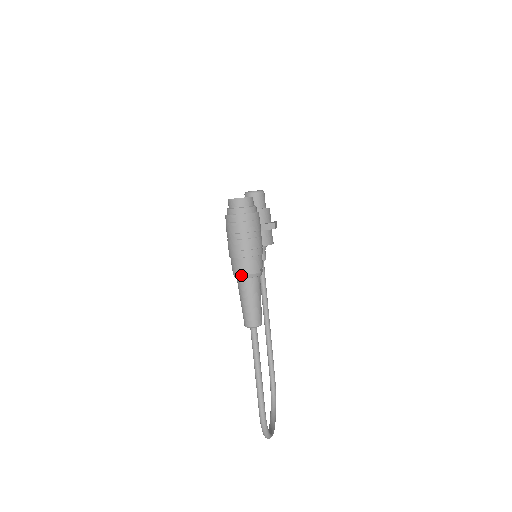
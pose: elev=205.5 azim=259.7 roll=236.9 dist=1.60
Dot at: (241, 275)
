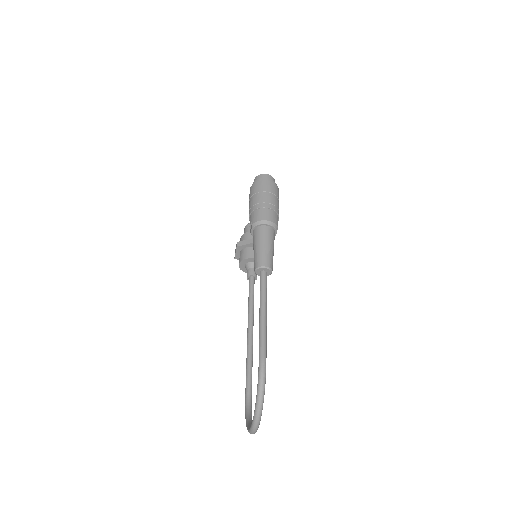
Dot at: (262, 220)
